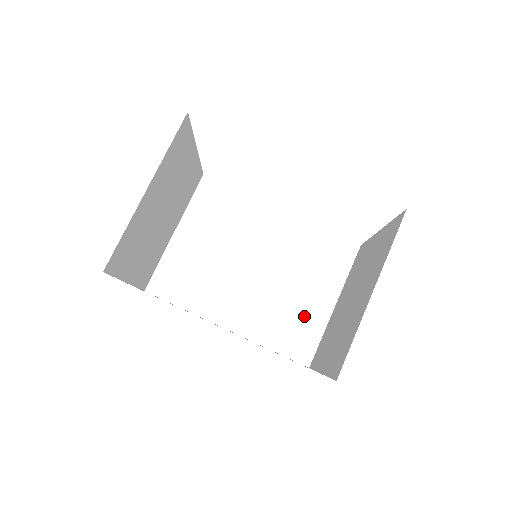
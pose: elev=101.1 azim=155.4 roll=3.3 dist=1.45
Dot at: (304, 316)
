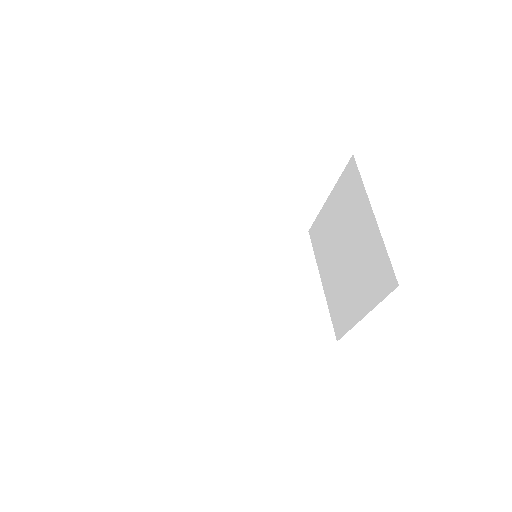
Dot at: (305, 304)
